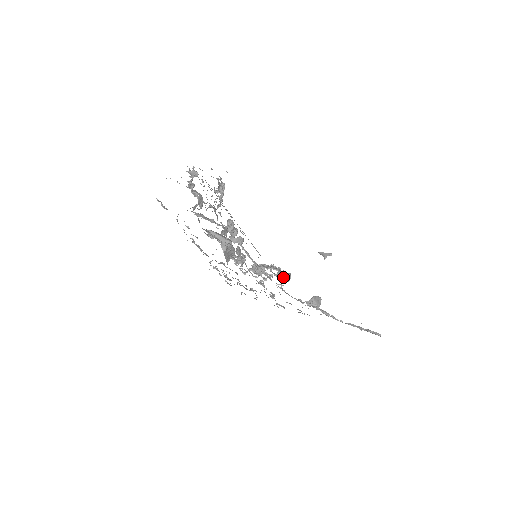
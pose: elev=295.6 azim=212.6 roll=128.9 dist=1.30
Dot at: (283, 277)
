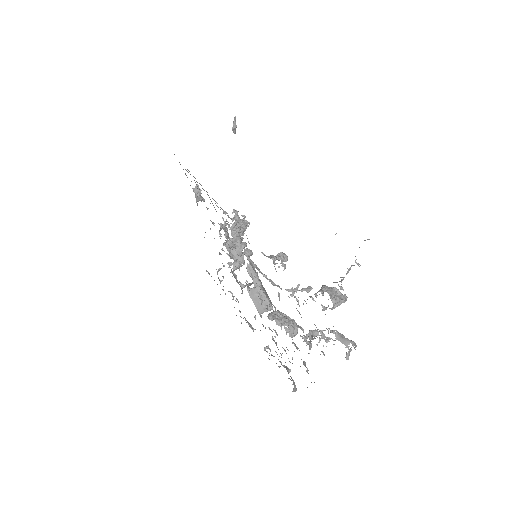
Dot at: (272, 255)
